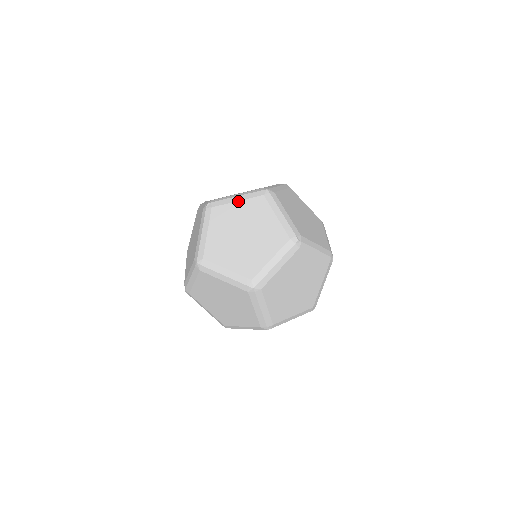
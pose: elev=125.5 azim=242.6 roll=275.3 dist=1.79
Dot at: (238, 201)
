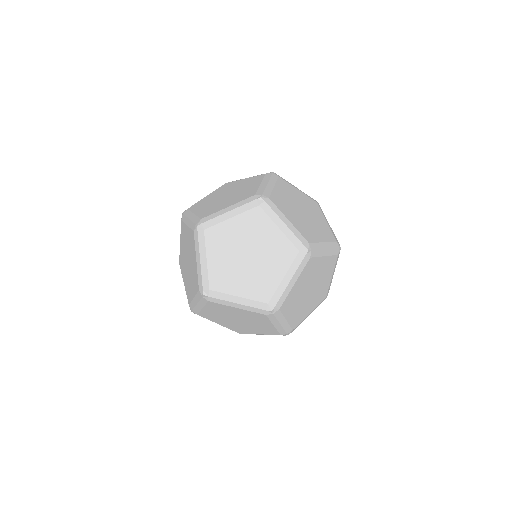
Dot at: (187, 226)
